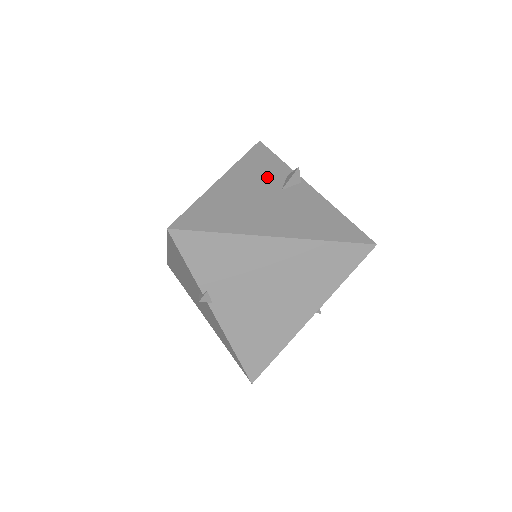
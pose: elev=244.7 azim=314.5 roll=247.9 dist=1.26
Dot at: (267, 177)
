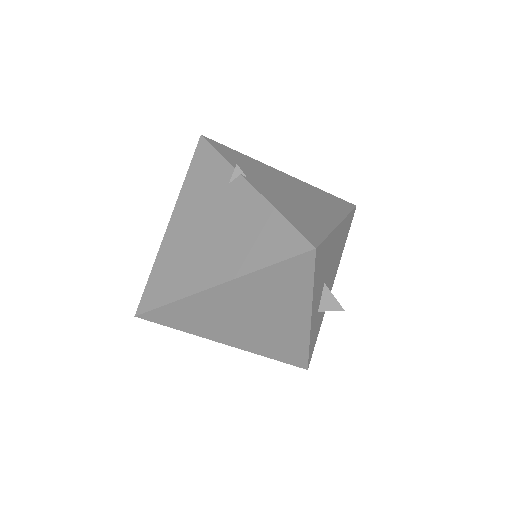
Dot at: occluded
